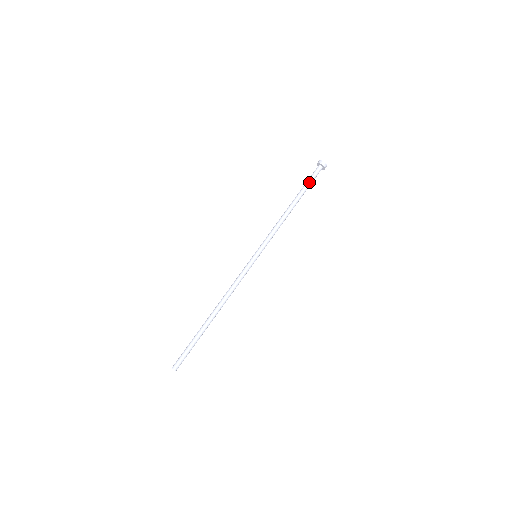
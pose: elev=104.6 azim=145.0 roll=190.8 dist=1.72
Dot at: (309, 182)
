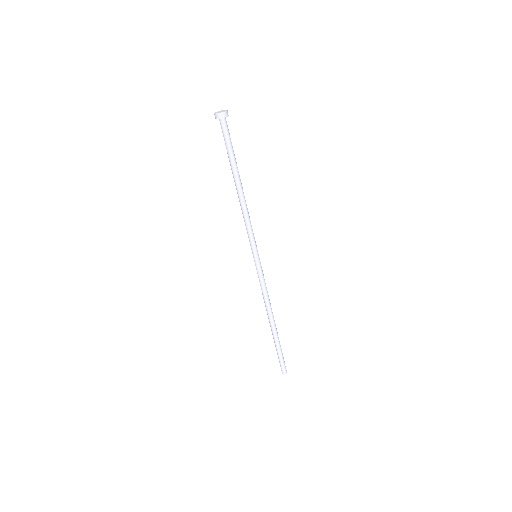
Dot at: (227, 148)
